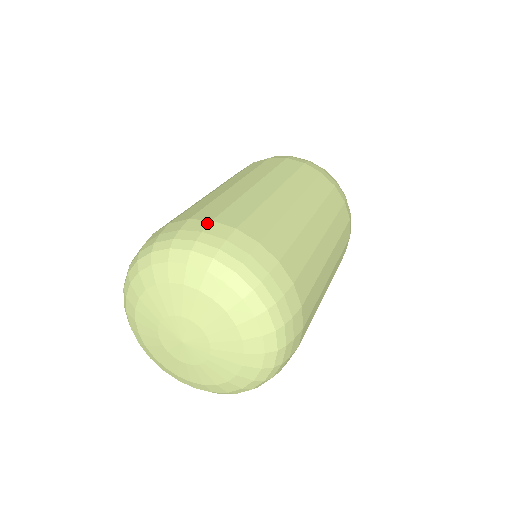
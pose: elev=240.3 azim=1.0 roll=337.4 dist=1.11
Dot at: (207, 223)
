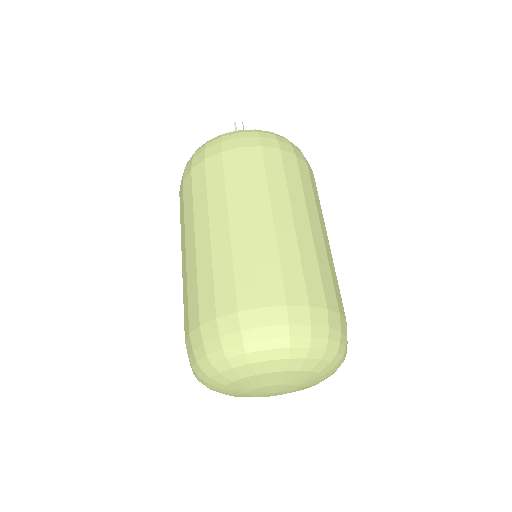
Dot at: (308, 311)
